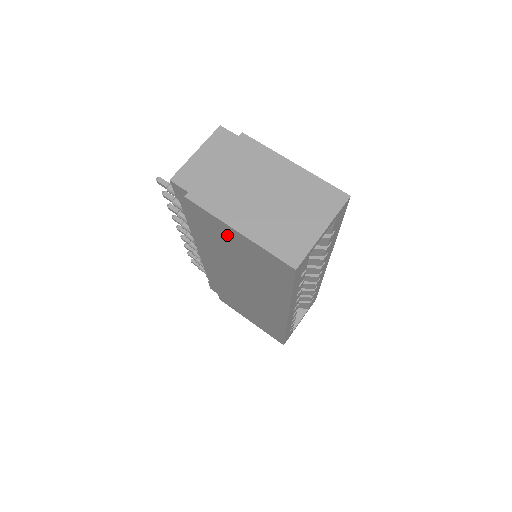
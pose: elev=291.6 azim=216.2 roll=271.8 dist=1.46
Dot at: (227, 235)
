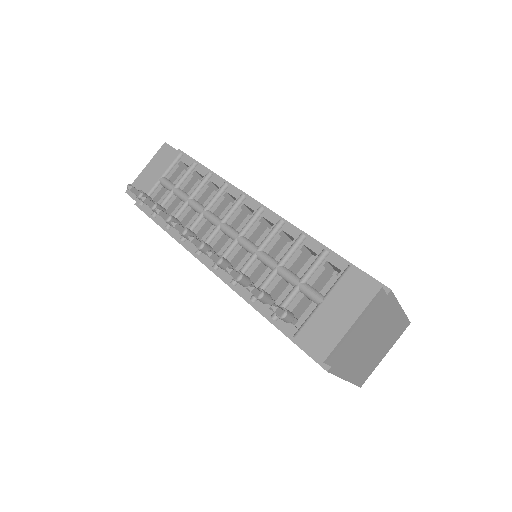
Dot at: occluded
